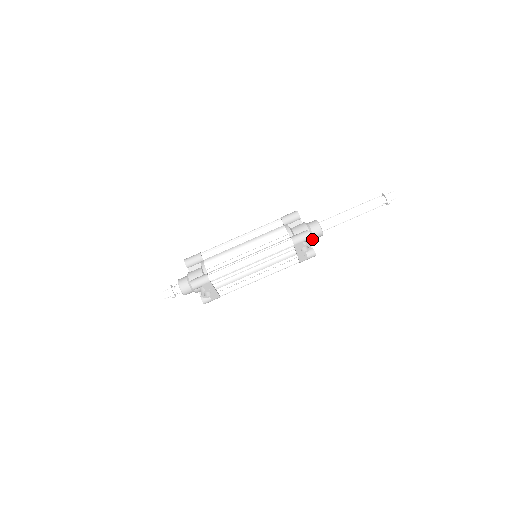
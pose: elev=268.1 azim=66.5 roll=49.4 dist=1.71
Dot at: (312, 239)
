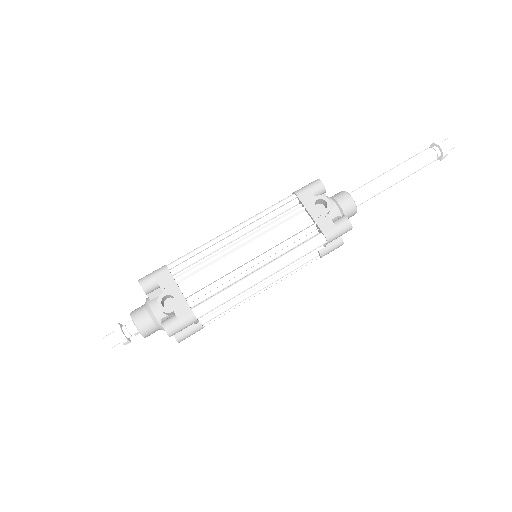
Dot at: (334, 203)
